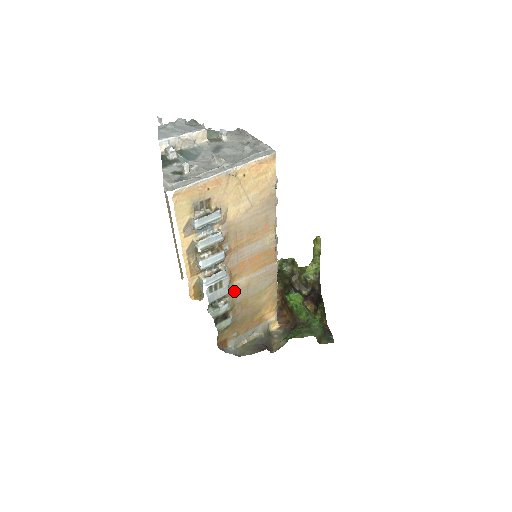
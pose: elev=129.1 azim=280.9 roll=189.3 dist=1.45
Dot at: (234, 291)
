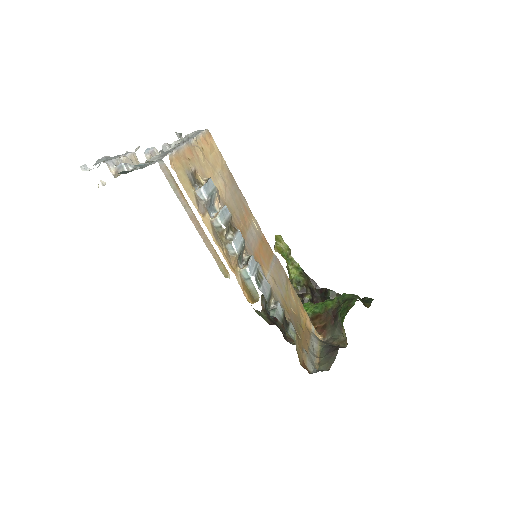
Dot at: occluded
